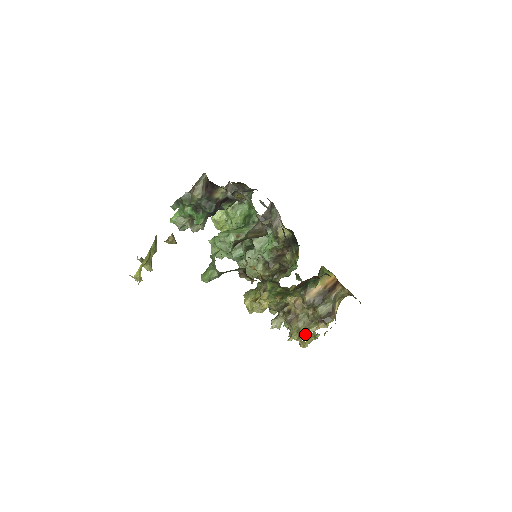
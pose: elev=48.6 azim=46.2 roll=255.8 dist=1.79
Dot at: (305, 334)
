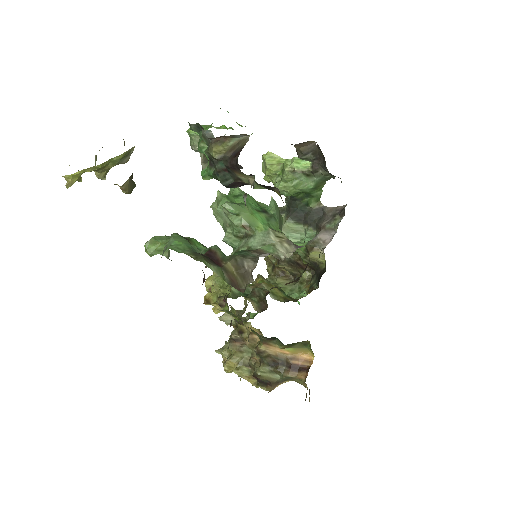
Dot at: (232, 367)
